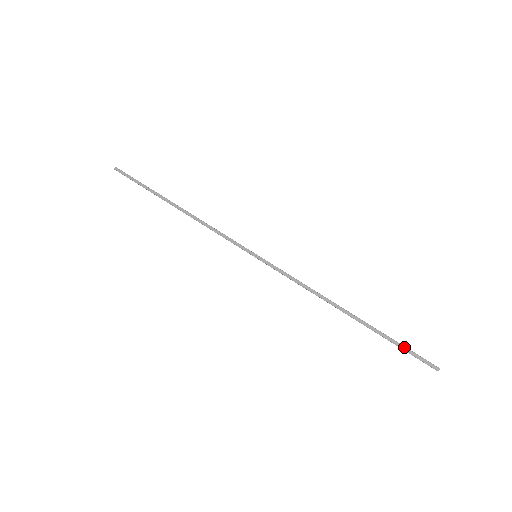
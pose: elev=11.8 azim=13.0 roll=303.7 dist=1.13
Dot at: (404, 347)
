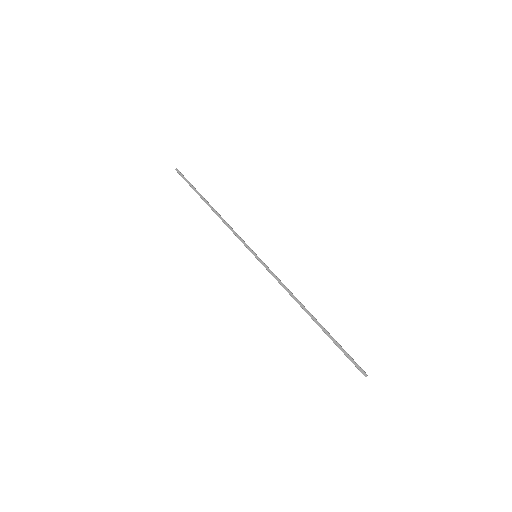
Dot at: (345, 352)
